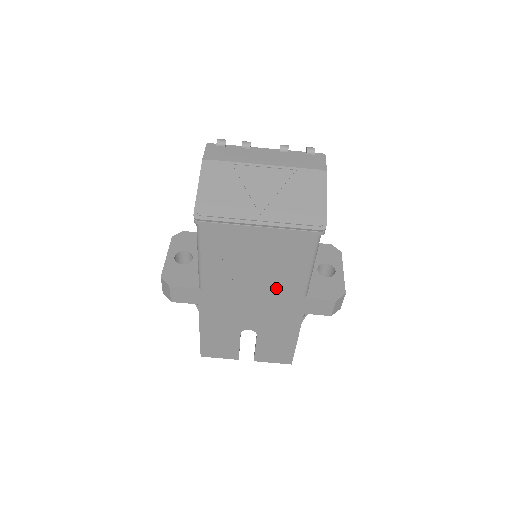
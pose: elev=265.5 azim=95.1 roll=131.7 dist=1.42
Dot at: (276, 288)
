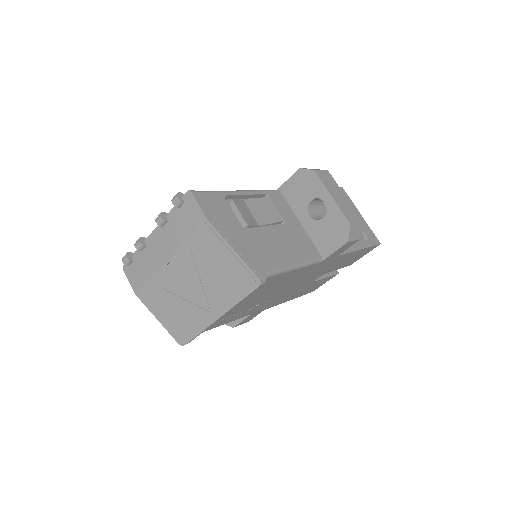
Dot at: (293, 280)
